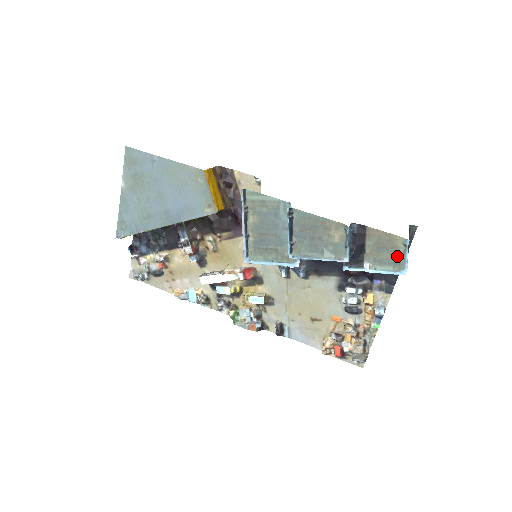
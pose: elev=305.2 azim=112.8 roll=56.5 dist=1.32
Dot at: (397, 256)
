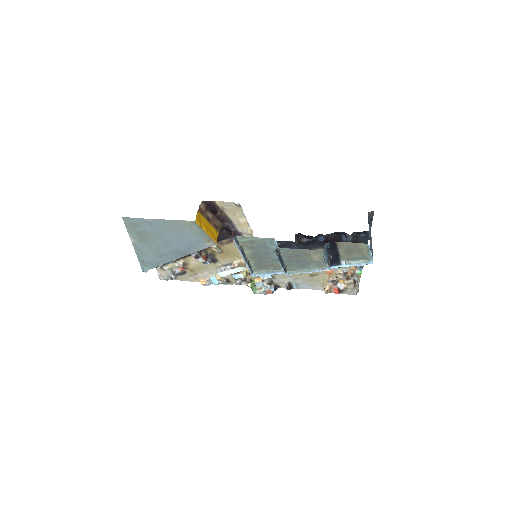
Dot at: (364, 254)
